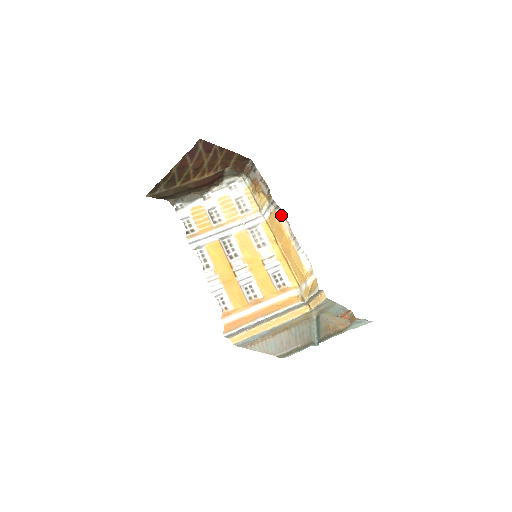
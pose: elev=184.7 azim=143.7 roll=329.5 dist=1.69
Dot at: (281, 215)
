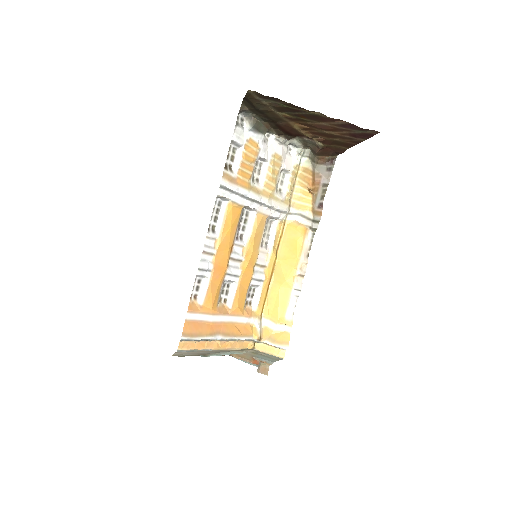
Dot at: (309, 239)
